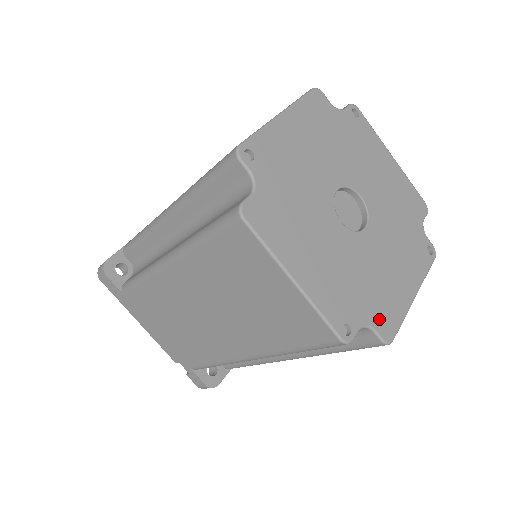
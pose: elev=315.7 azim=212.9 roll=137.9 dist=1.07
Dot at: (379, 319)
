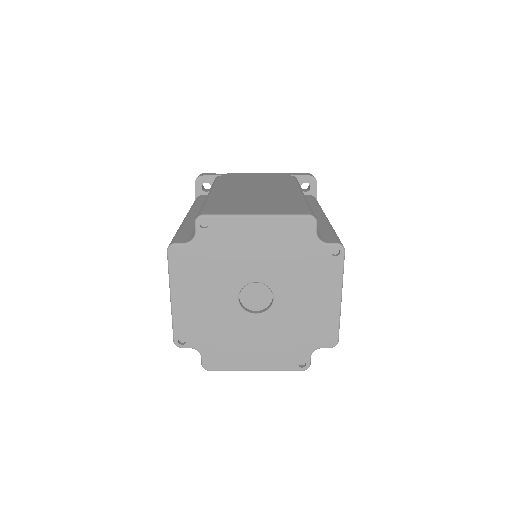
Dot at: (211, 356)
